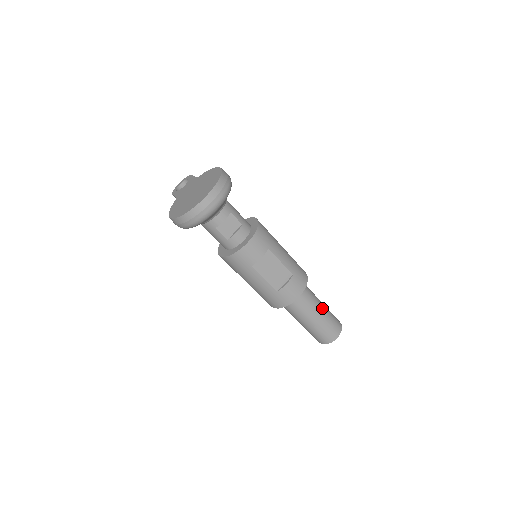
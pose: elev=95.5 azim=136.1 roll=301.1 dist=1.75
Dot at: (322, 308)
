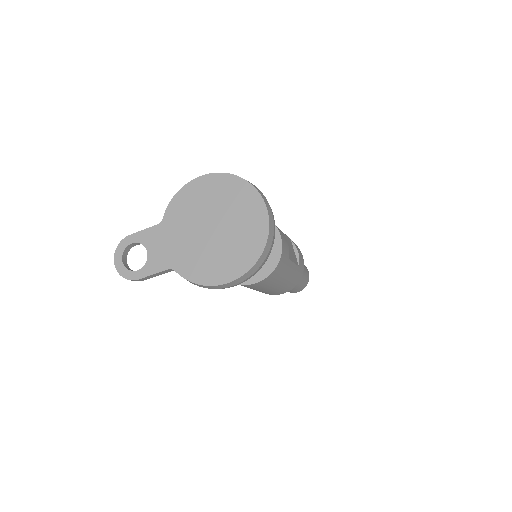
Dot at: occluded
